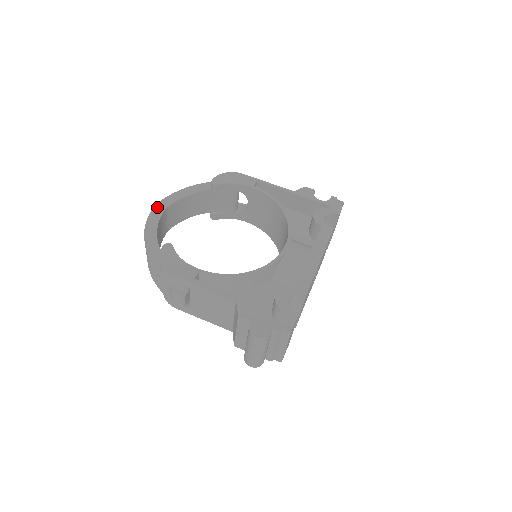
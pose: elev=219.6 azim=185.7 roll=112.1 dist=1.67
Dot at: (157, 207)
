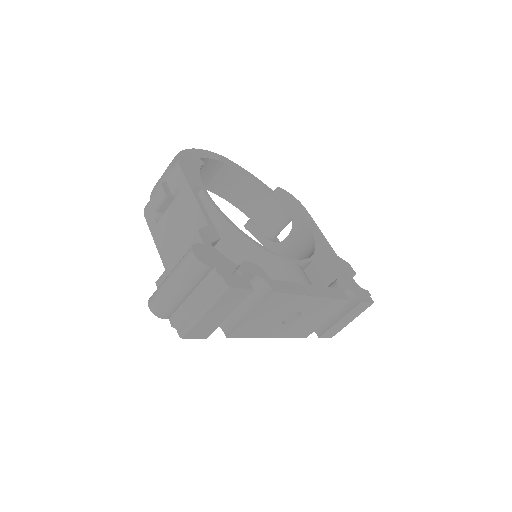
Dot at: (219, 155)
